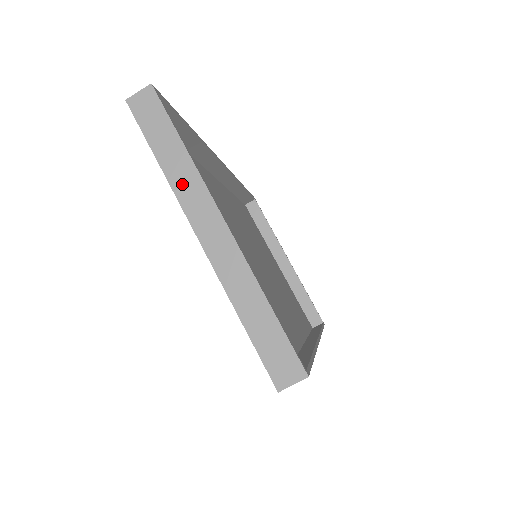
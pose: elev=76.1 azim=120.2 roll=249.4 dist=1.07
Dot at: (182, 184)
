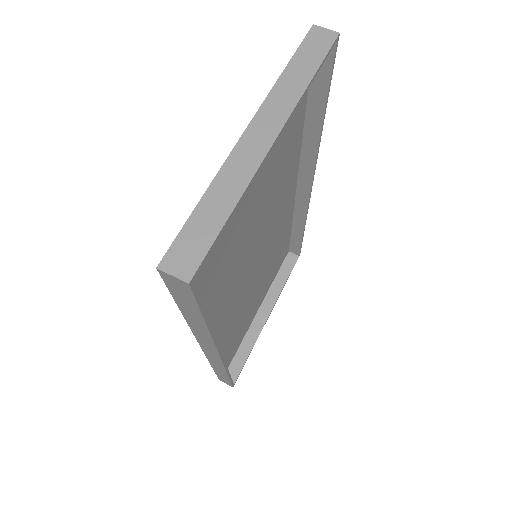
Dot at: (281, 94)
